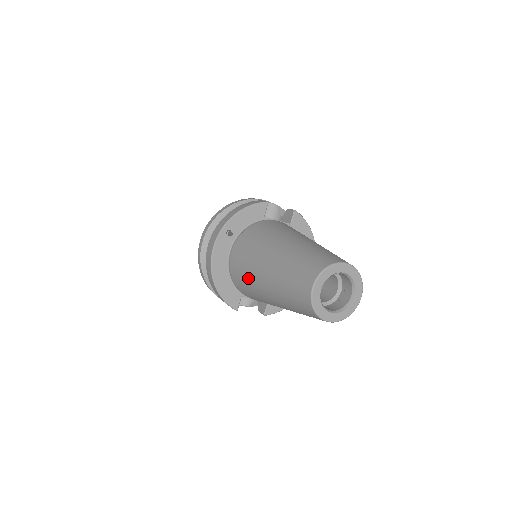
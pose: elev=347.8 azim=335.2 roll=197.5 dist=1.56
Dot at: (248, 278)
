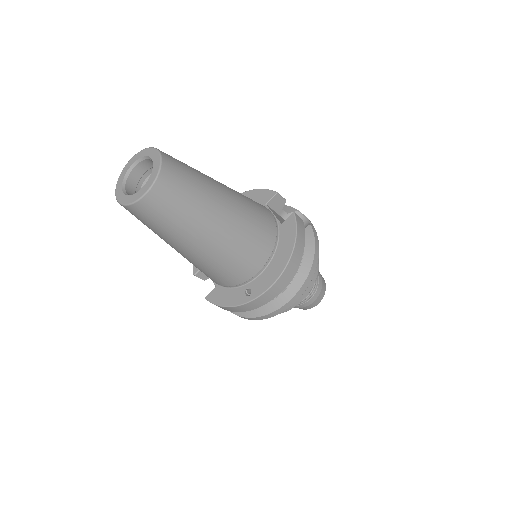
Dot at: occluded
